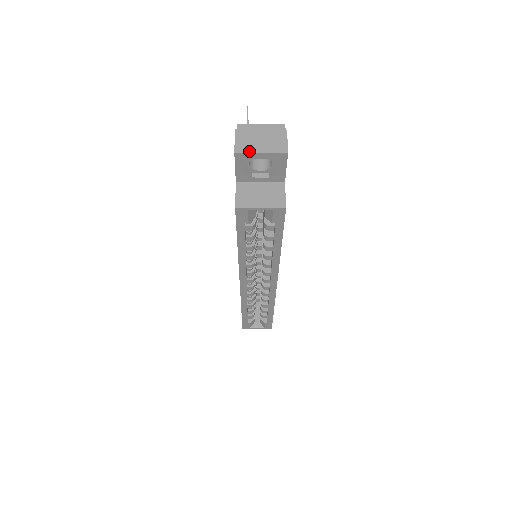
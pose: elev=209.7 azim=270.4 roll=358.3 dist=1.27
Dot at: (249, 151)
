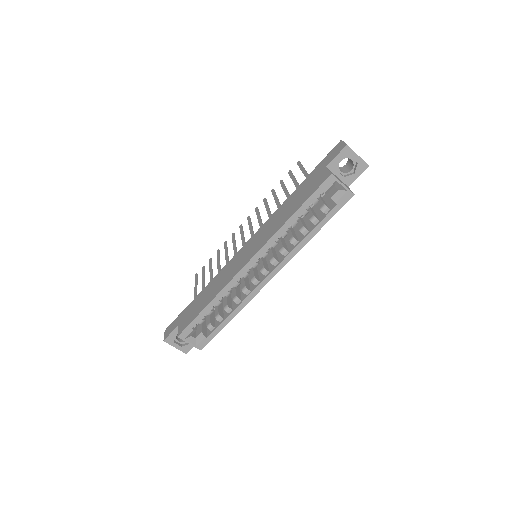
Dot at: occluded
